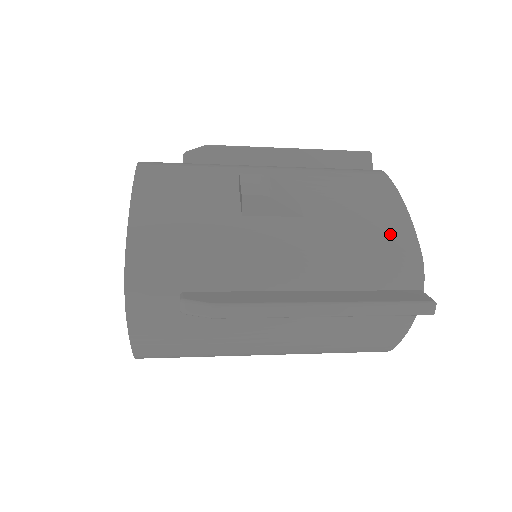
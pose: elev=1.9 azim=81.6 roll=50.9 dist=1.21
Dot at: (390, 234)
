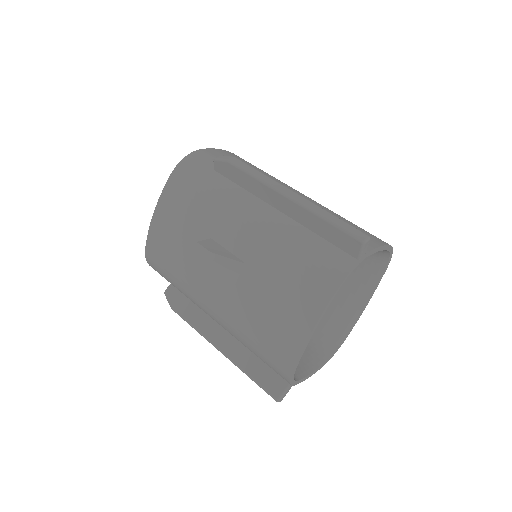
Dot at: (280, 344)
